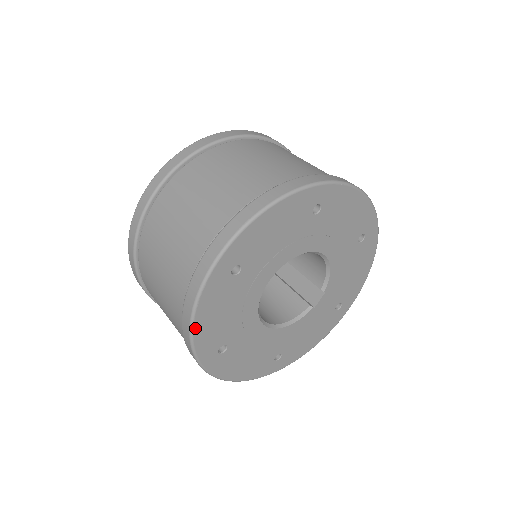
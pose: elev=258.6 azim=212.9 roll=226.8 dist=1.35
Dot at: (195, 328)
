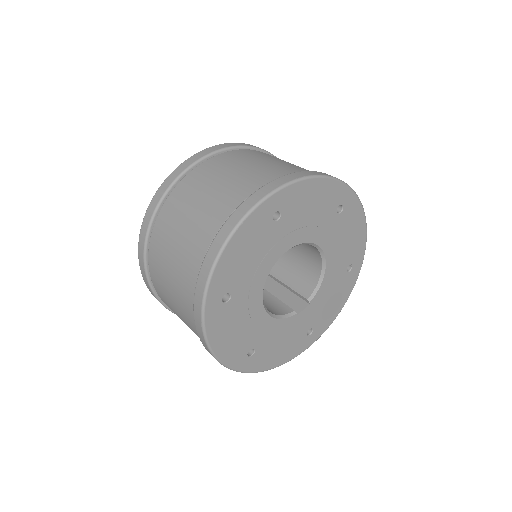
Dot at: (225, 251)
